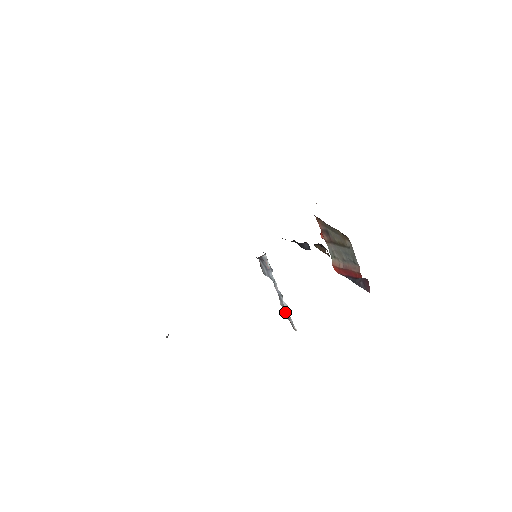
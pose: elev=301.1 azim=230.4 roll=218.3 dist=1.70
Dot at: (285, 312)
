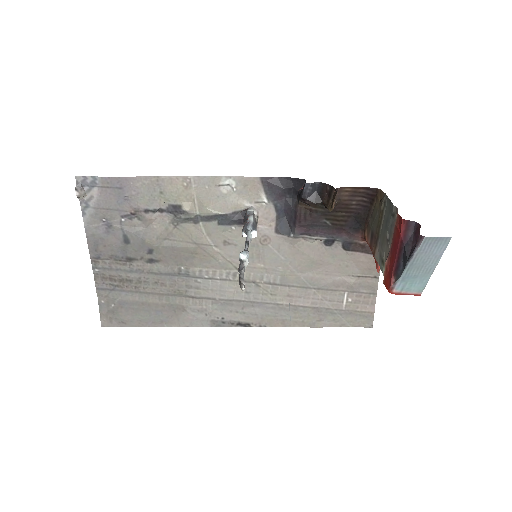
Dot at: (239, 257)
